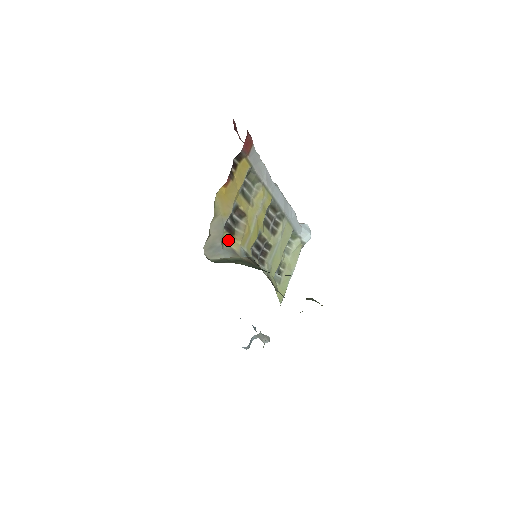
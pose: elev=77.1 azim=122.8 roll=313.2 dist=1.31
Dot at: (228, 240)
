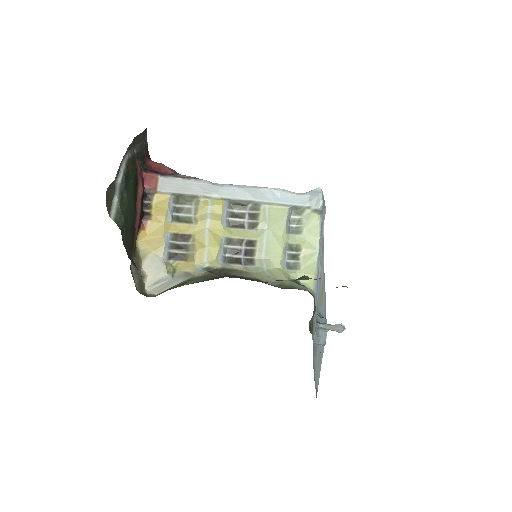
Dot at: (182, 266)
